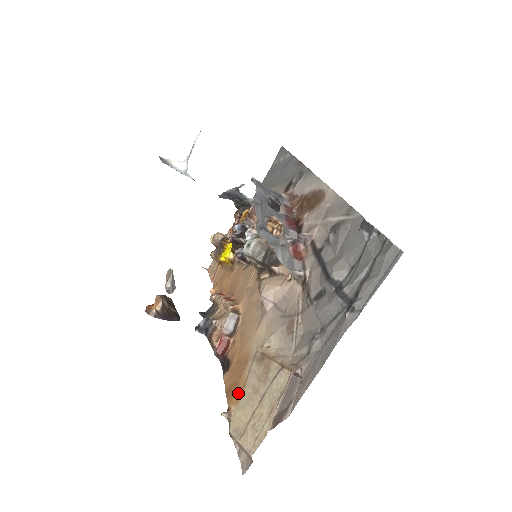
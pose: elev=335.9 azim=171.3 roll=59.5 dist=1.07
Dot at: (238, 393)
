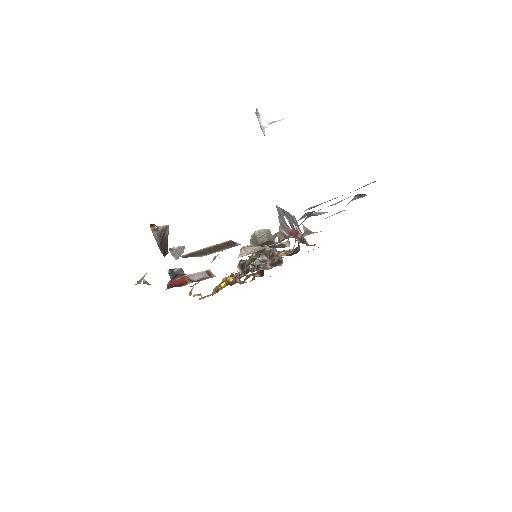
Dot at: occluded
